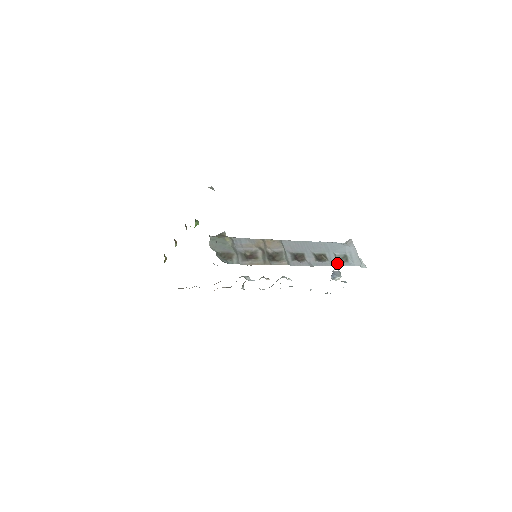
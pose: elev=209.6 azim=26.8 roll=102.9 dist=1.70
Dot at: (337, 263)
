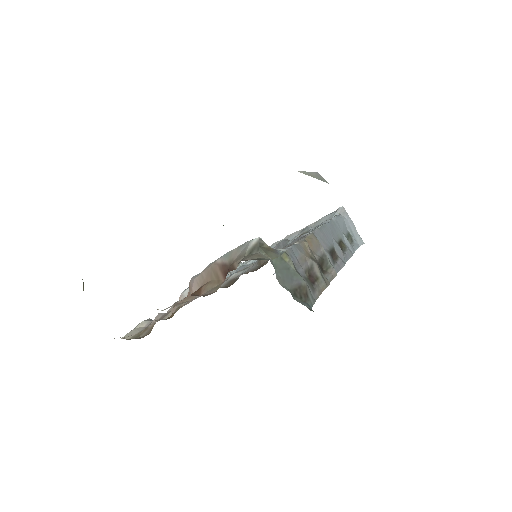
Dot at: (352, 249)
